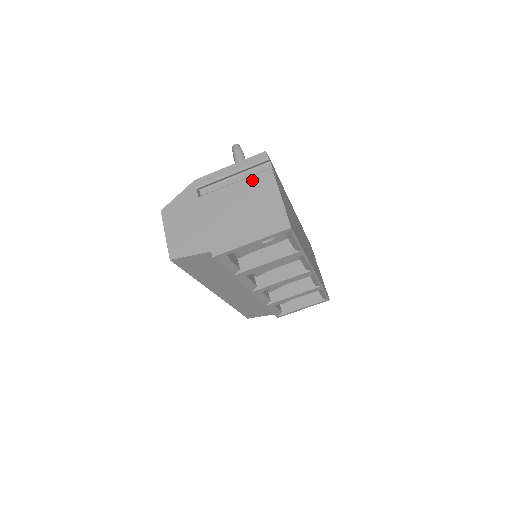
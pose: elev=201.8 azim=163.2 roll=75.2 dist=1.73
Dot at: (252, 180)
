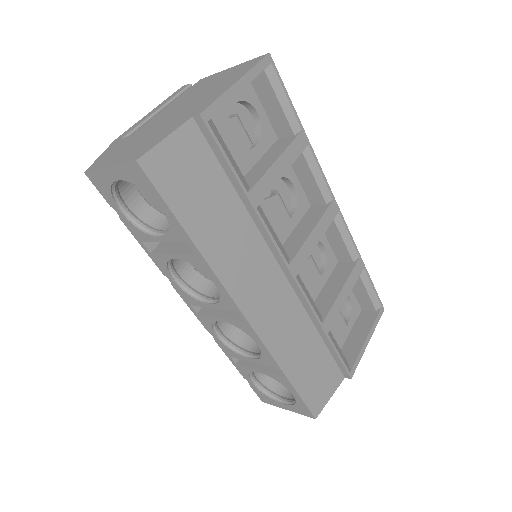
Dot at: (187, 92)
